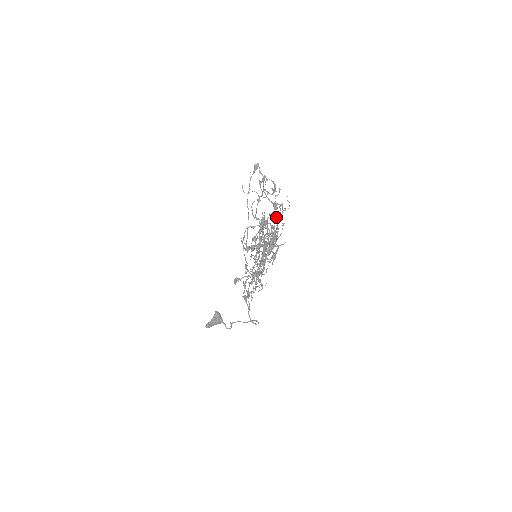
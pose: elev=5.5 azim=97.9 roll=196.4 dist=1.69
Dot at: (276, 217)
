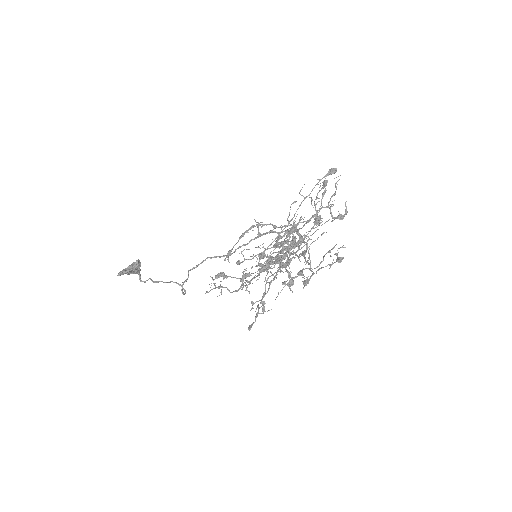
Dot at: (340, 262)
